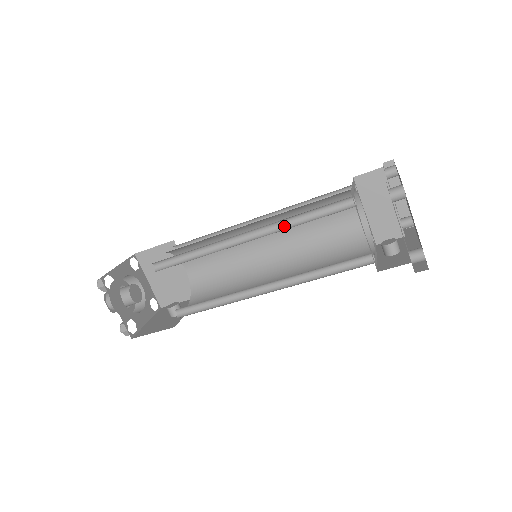
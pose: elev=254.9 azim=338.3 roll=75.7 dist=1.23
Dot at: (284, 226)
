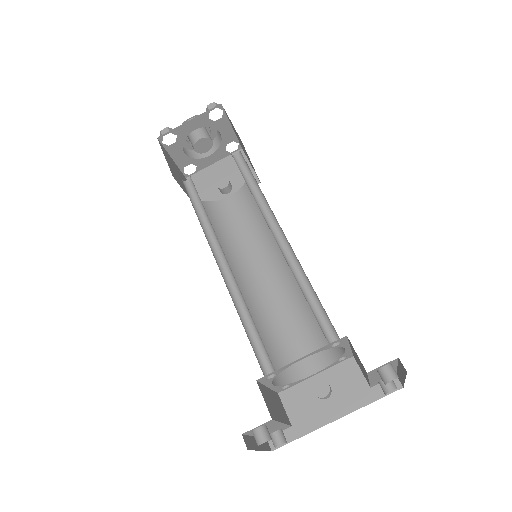
Dot at: (244, 300)
